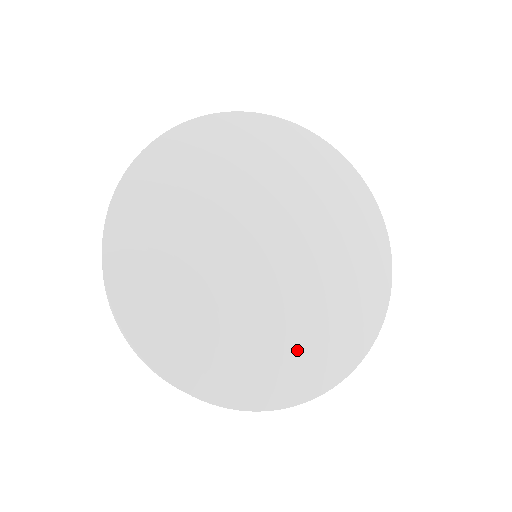
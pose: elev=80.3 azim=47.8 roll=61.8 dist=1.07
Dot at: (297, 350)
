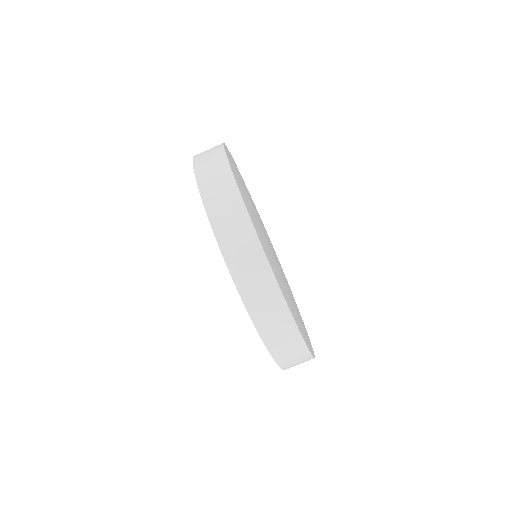
Dot at: (282, 282)
